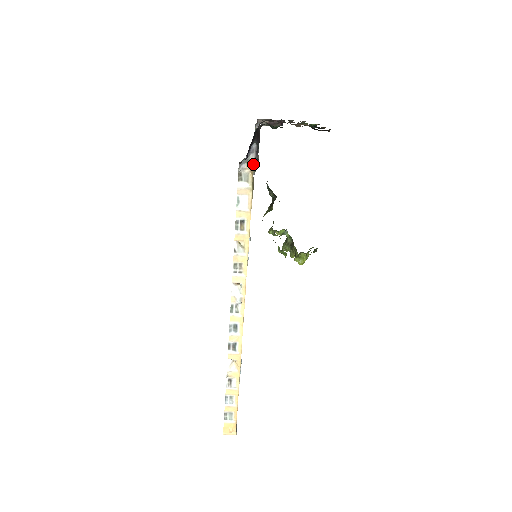
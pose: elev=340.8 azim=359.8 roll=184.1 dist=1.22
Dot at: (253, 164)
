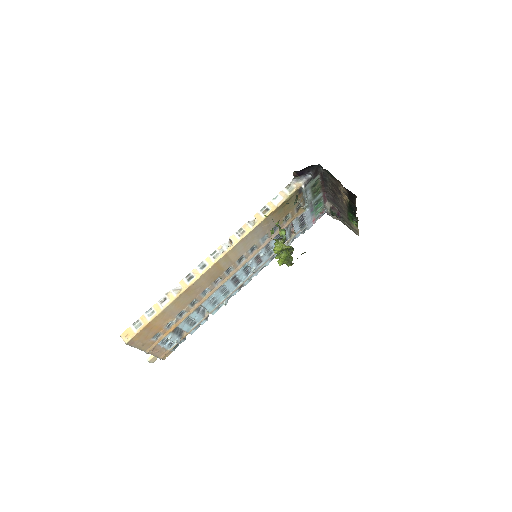
Dot at: (301, 185)
